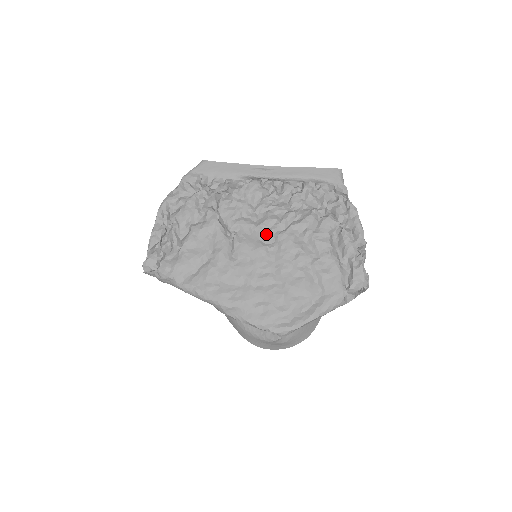
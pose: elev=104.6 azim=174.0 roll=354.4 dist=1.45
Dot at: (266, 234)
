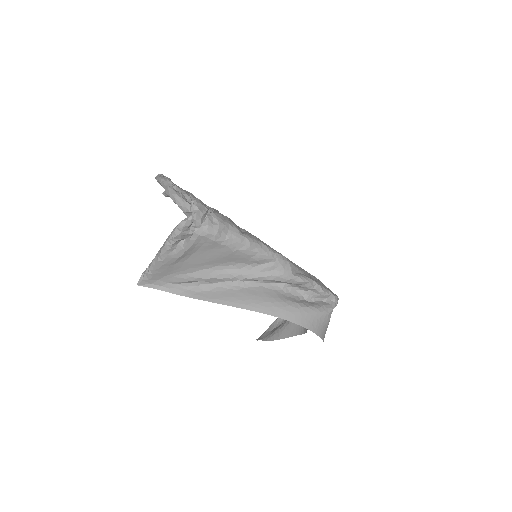
Dot at: occluded
